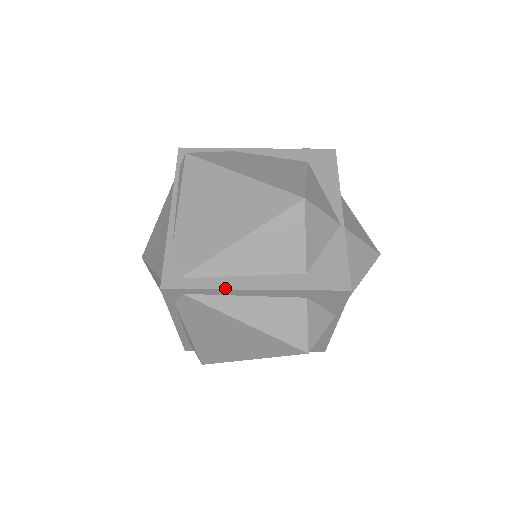
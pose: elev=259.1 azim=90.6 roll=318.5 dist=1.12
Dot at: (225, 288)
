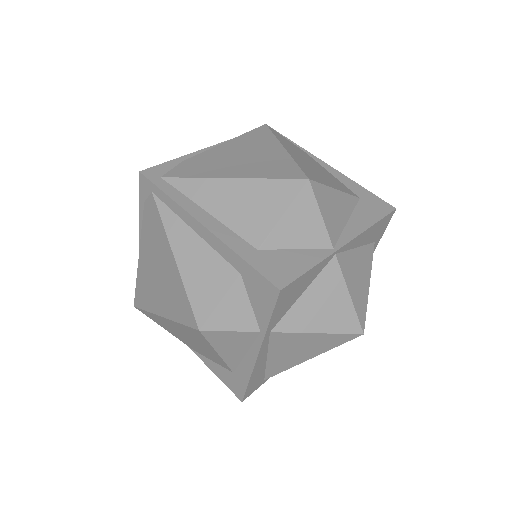
Dot at: (182, 206)
